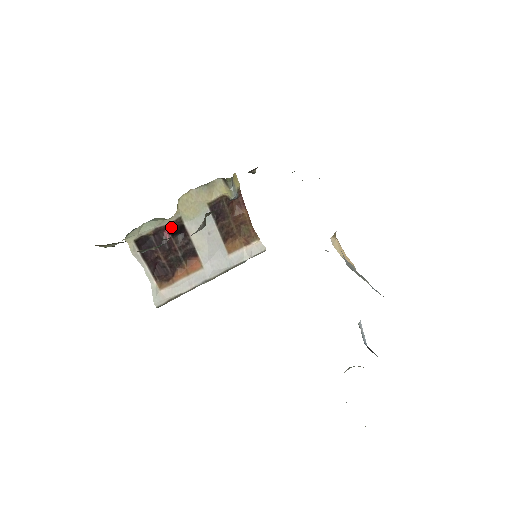
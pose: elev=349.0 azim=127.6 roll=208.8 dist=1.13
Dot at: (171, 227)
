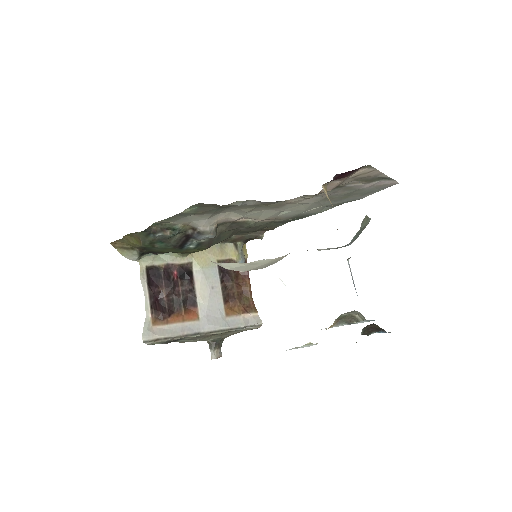
Dot at: (181, 268)
